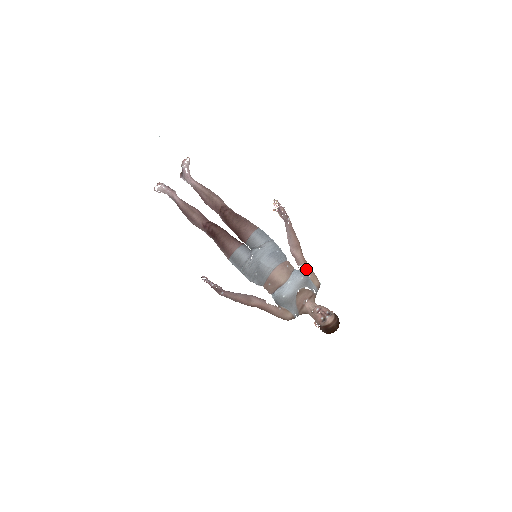
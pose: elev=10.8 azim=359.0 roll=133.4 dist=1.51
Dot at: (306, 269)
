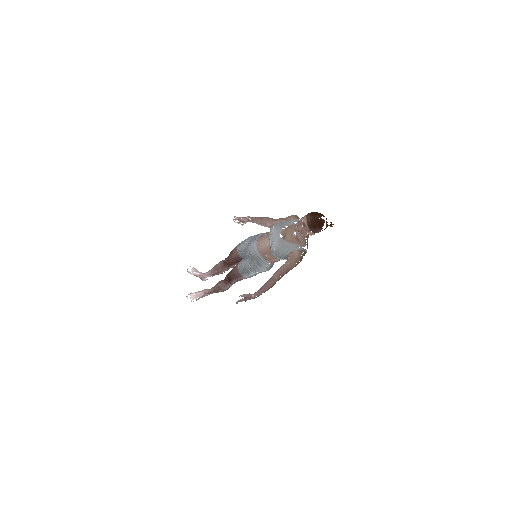
Dot at: (281, 221)
